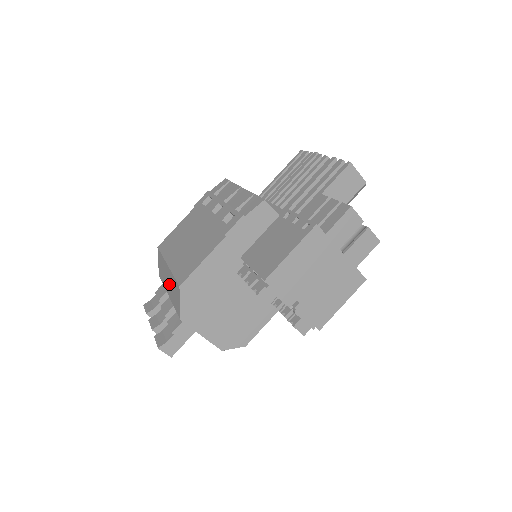
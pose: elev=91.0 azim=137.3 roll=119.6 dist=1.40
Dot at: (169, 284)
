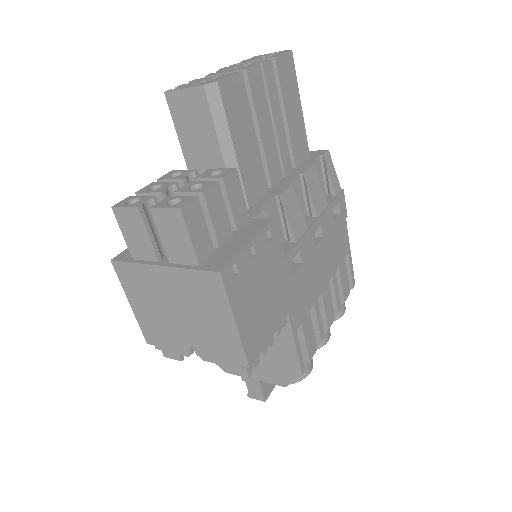
Dot at: occluded
